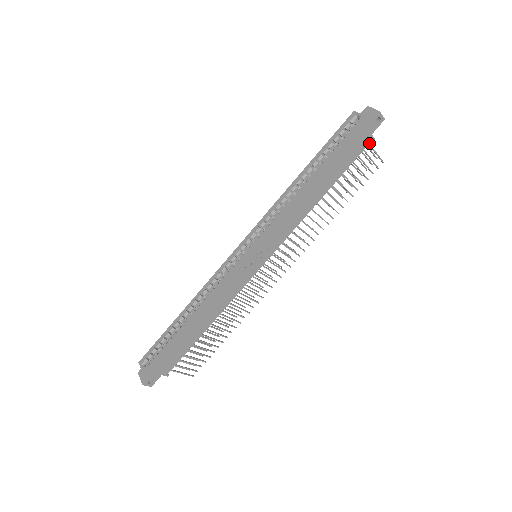
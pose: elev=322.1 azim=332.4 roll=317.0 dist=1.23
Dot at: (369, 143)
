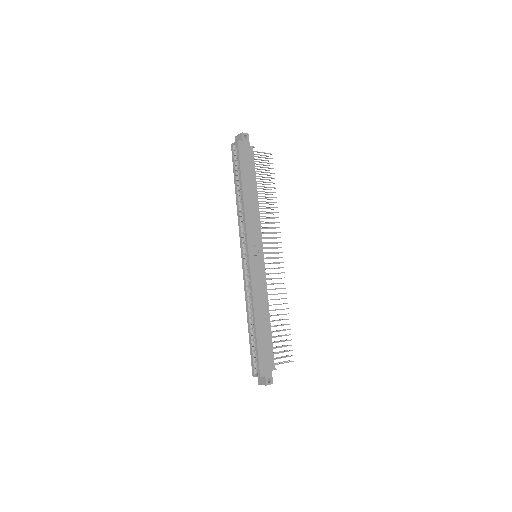
Dot at: (253, 151)
